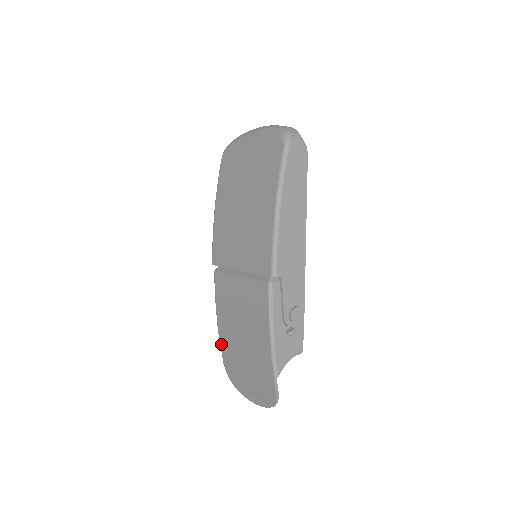
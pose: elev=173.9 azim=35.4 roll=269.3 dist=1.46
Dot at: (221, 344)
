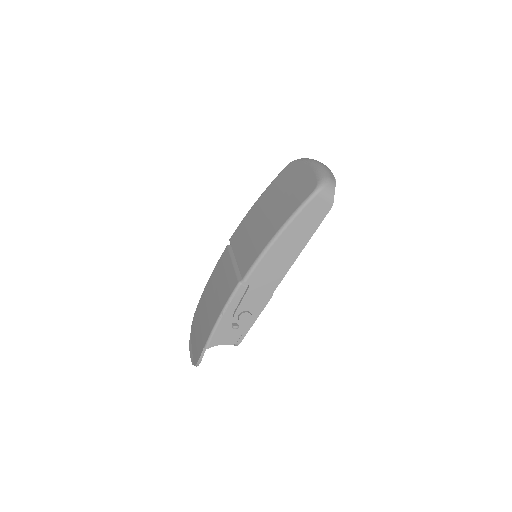
Dot at: (200, 299)
